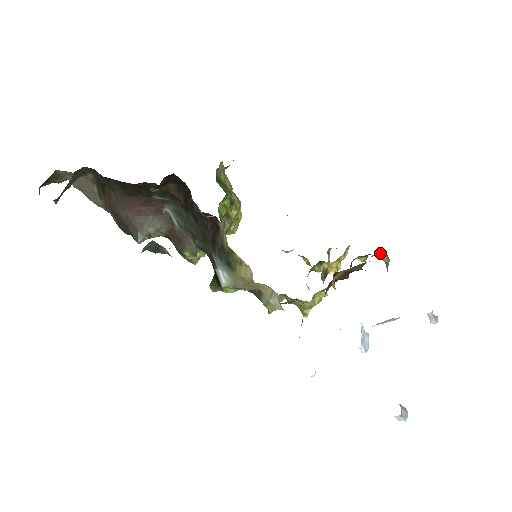
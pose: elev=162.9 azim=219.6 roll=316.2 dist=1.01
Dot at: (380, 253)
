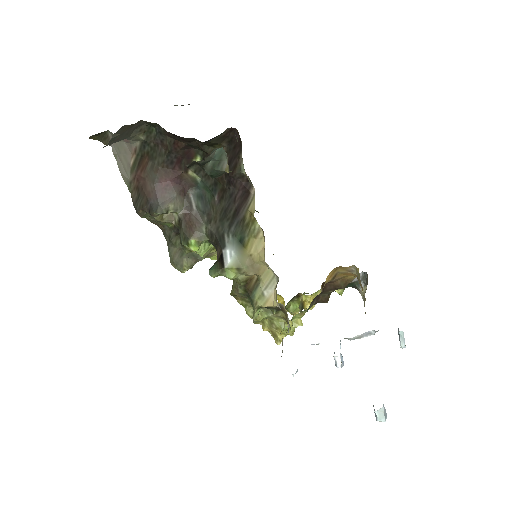
Dot at: (360, 279)
